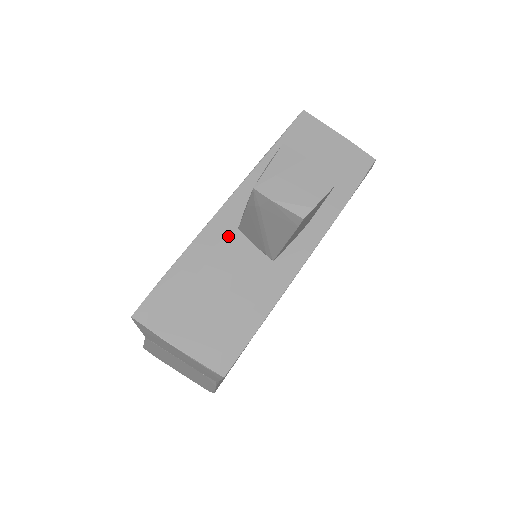
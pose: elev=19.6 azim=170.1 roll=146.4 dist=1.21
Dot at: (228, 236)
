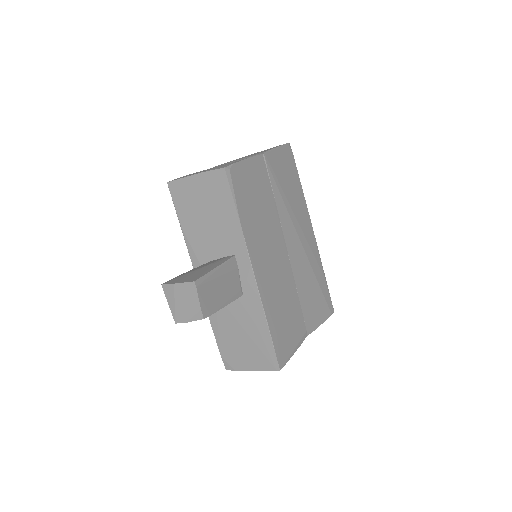
Dot at: occluded
